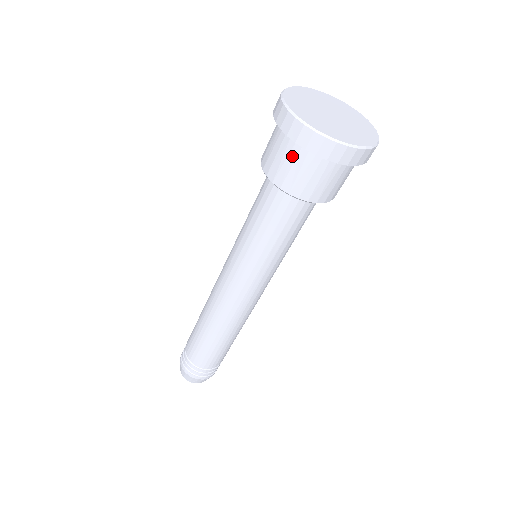
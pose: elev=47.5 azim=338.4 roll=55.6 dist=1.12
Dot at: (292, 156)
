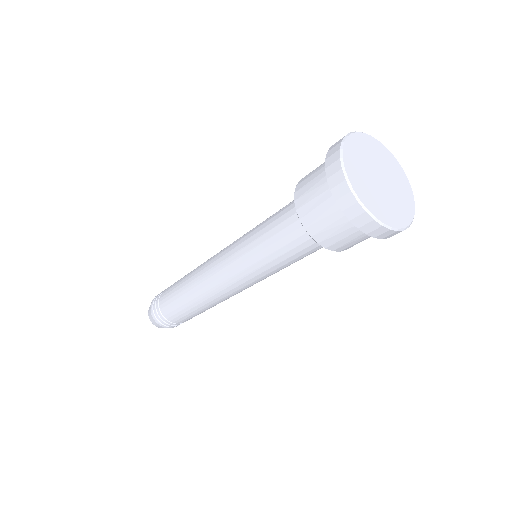
Dot at: (320, 189)
